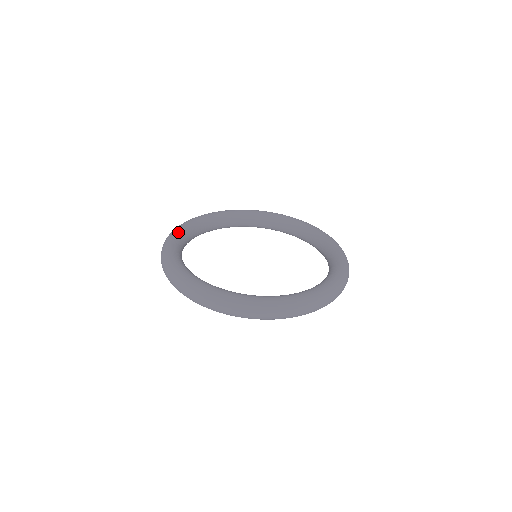
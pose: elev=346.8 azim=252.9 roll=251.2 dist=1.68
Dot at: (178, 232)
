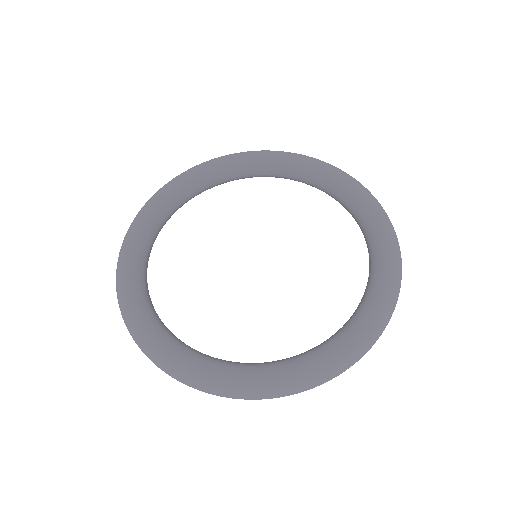
Dot at: (172, 186)
